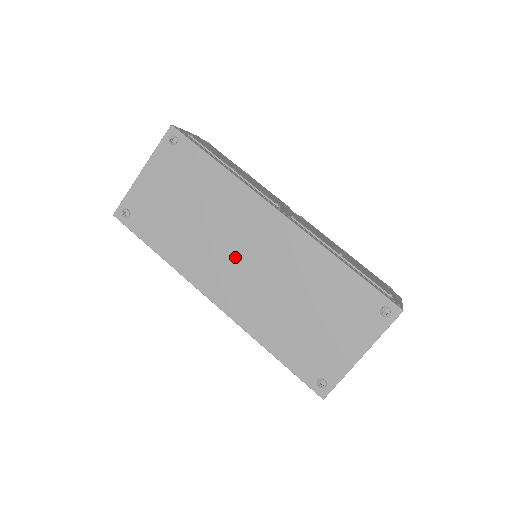
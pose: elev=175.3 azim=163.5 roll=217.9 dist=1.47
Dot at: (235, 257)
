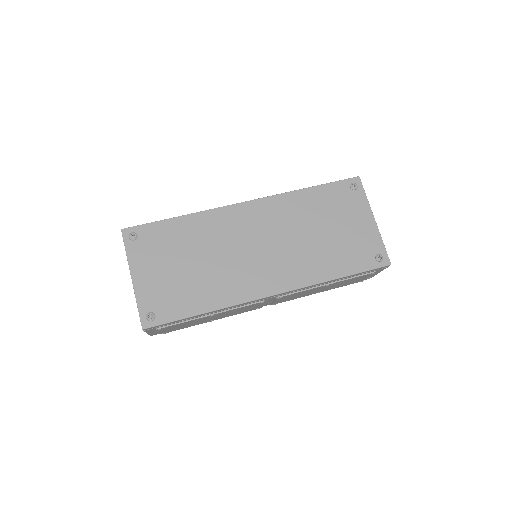
Dot at: (252, 254)
